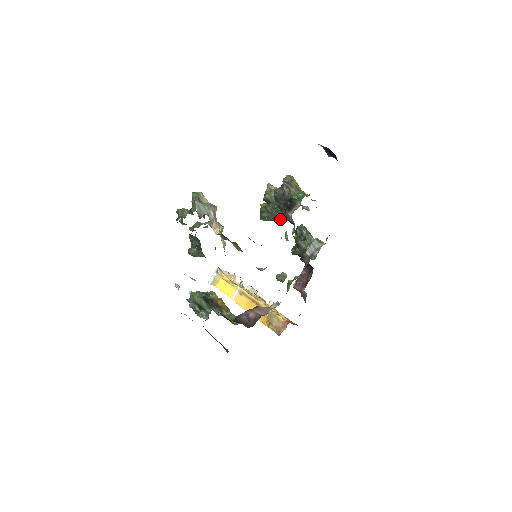
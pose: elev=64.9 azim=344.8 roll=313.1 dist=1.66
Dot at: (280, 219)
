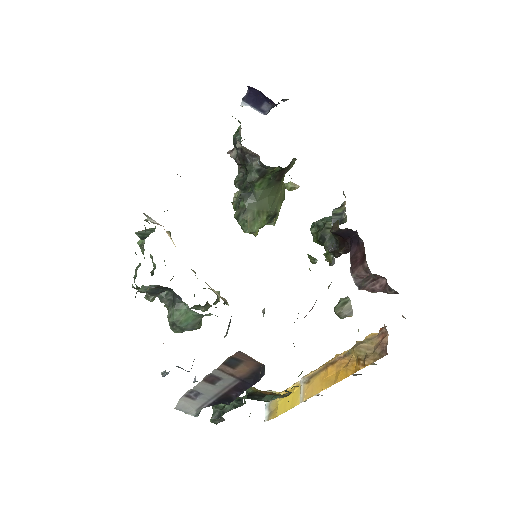
Dot at: (257, 198)
